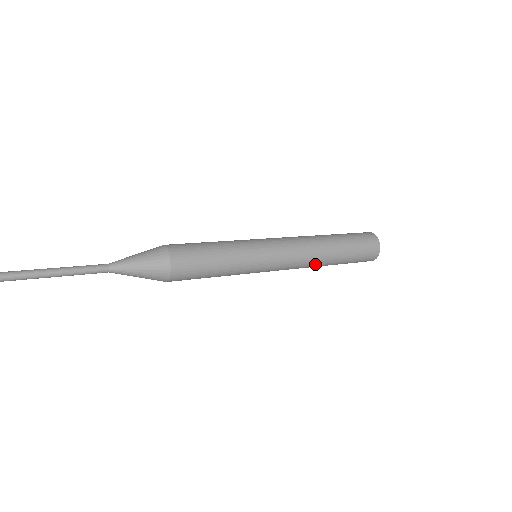
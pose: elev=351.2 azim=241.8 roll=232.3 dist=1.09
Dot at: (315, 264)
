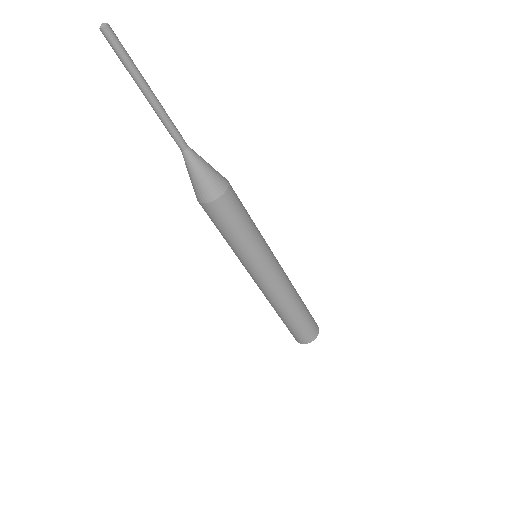
Dot at: (293, 291)
